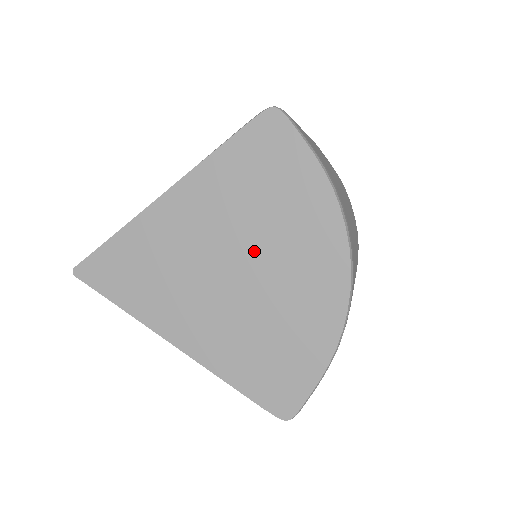
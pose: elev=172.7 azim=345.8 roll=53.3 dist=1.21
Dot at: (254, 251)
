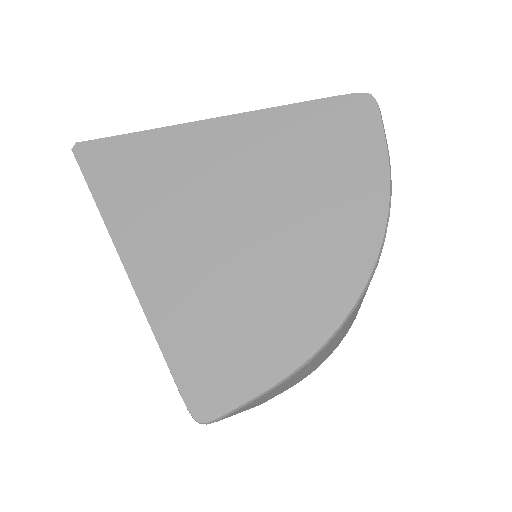
Dot at: (274, 214)
